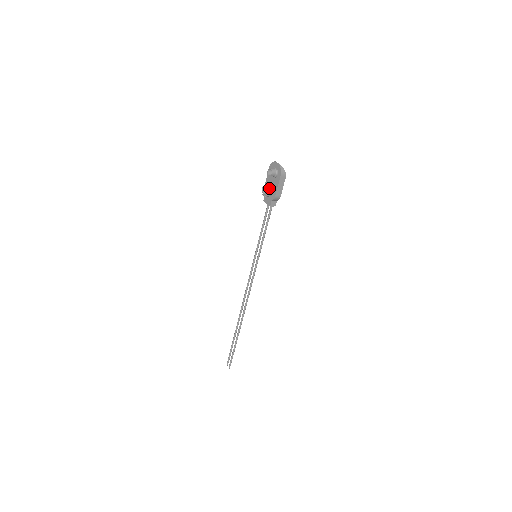
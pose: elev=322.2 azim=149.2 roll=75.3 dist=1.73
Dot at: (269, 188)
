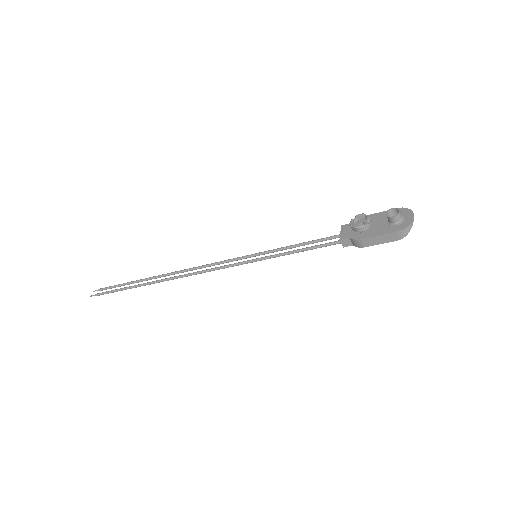
Dot at: (368, 224)
